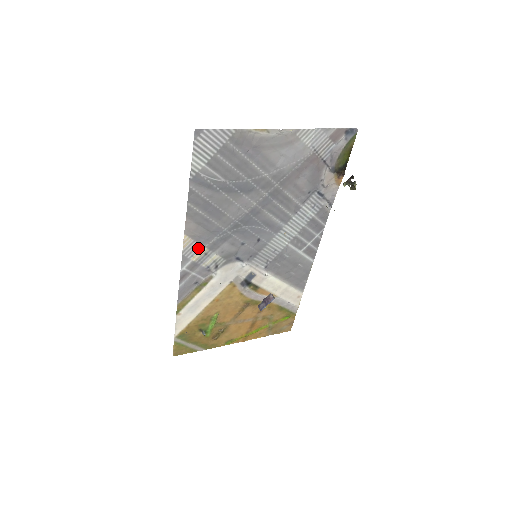
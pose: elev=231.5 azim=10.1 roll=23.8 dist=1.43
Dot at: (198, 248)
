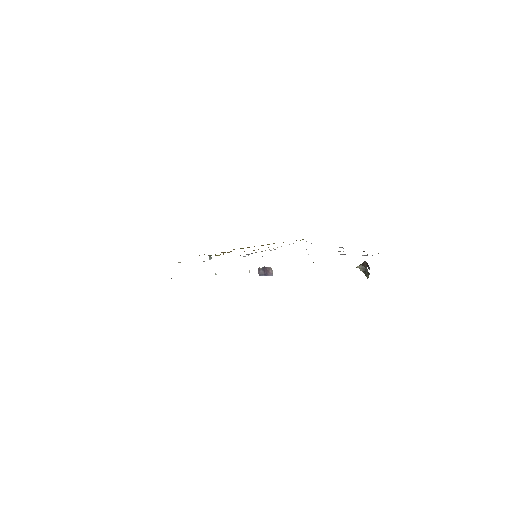
Dot at: occluded
